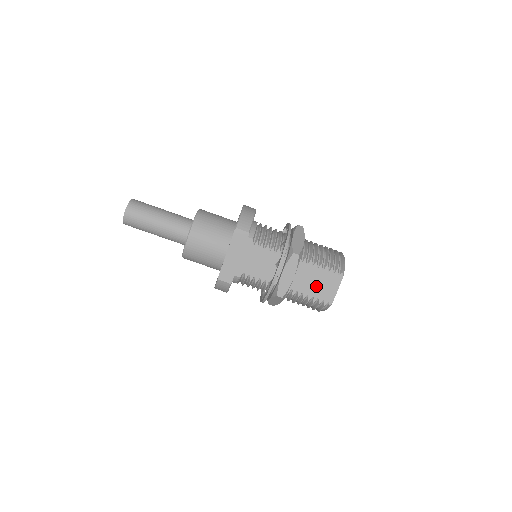
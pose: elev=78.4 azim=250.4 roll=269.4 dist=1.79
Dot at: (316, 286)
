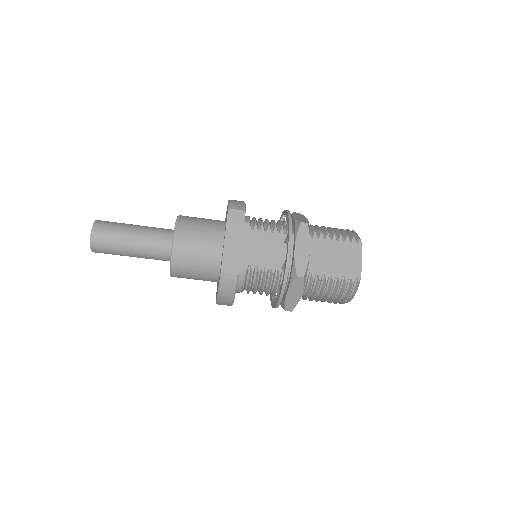
Dot at: (336, 261)
